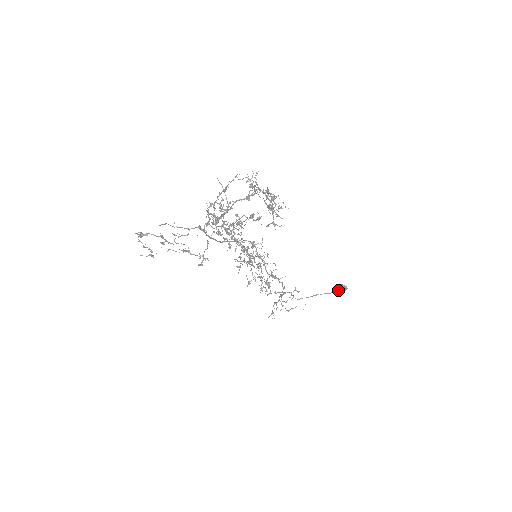
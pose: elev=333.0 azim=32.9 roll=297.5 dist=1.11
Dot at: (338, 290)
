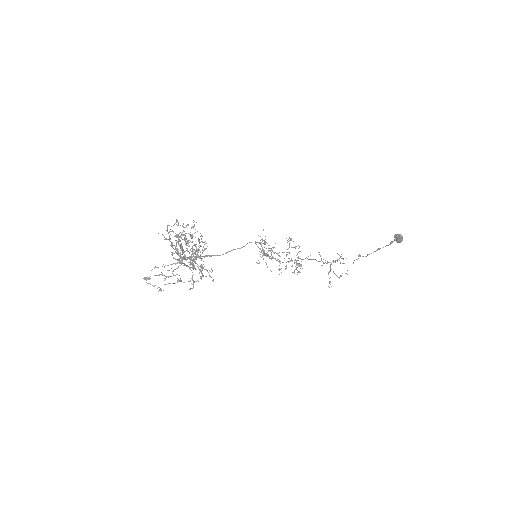
Dot at: (395, 240)
